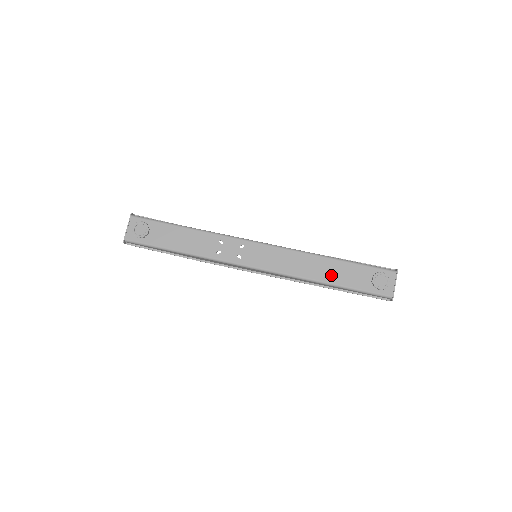
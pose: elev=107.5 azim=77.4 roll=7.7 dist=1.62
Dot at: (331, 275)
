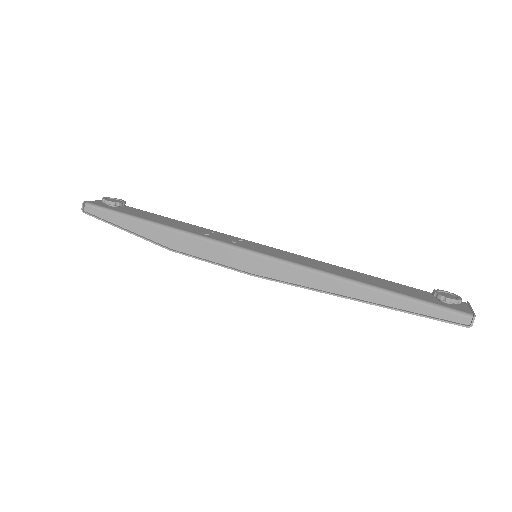
Dot at: (368, 280)
